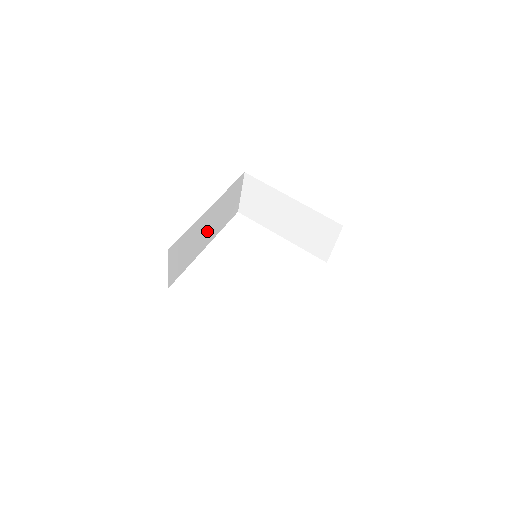
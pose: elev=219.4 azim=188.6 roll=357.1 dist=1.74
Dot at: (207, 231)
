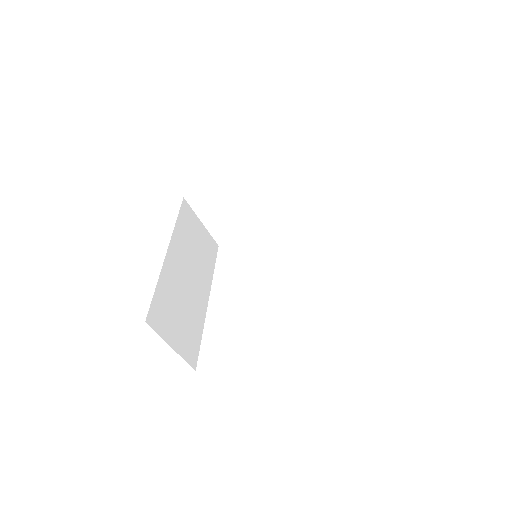
Dot at: (192, 280)
